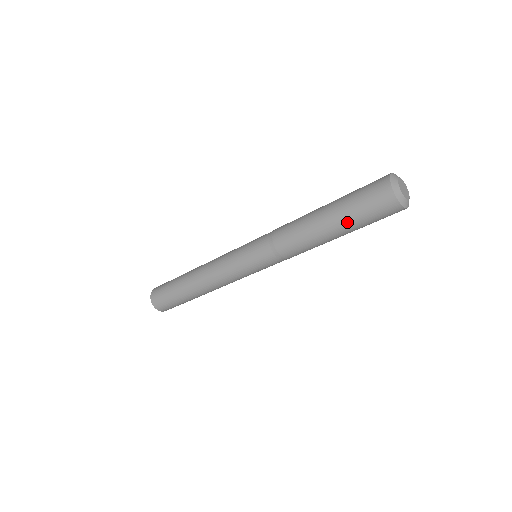
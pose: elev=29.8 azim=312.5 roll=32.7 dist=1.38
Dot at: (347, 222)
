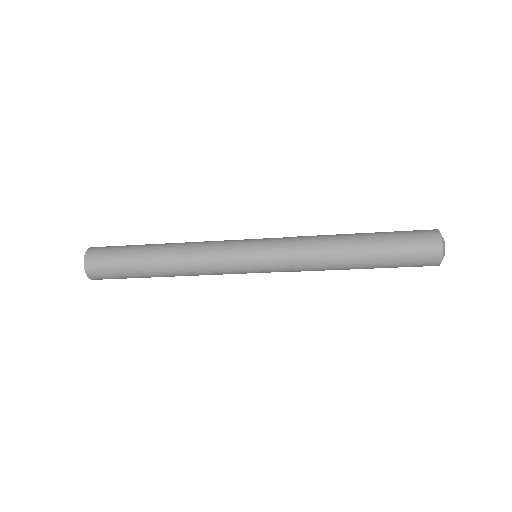
Dot at: occluded
